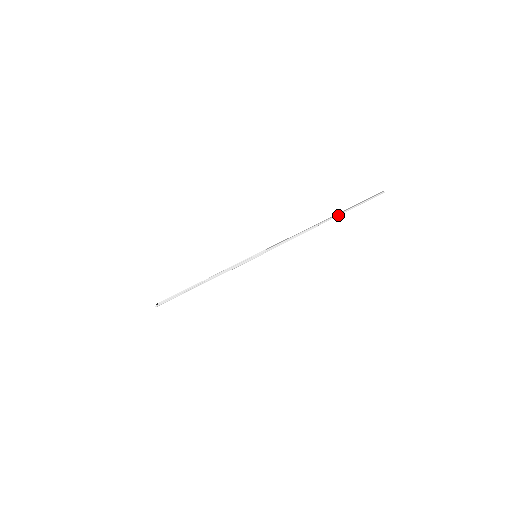
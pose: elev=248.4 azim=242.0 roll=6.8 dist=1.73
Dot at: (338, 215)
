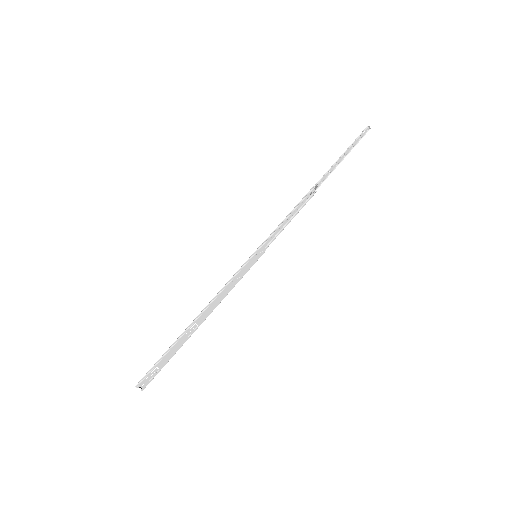
Dot at: (331, 168)
